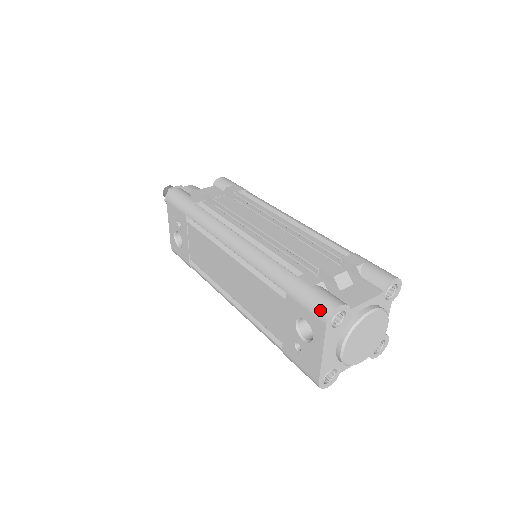
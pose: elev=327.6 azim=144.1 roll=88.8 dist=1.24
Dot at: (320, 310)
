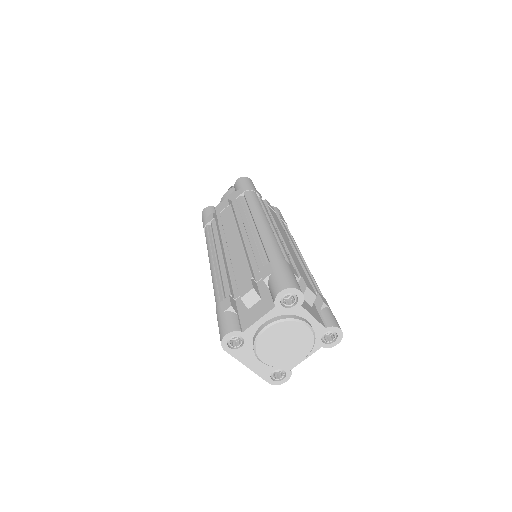
Dot at: (220, 338)
